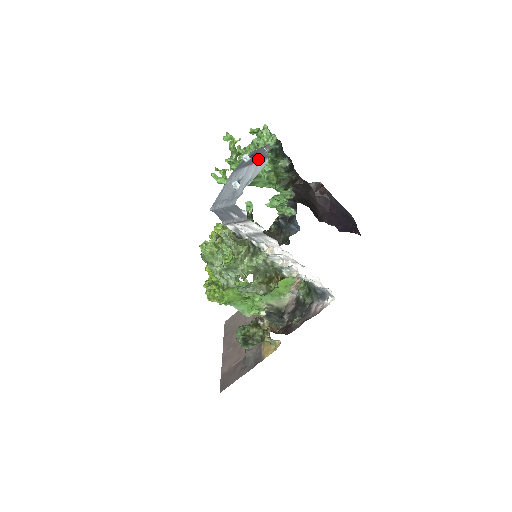
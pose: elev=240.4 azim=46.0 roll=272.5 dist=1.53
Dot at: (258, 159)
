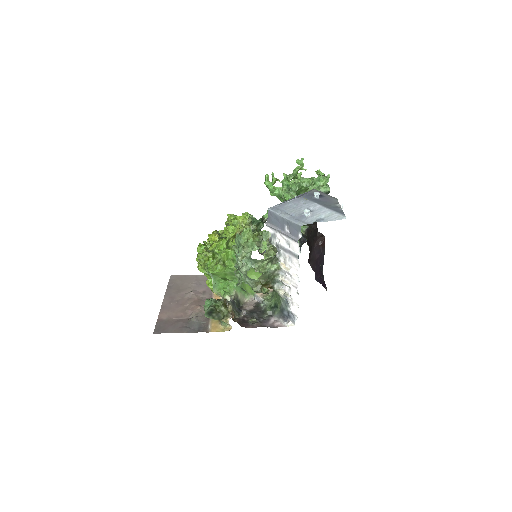
Dot at: (333, 208)
